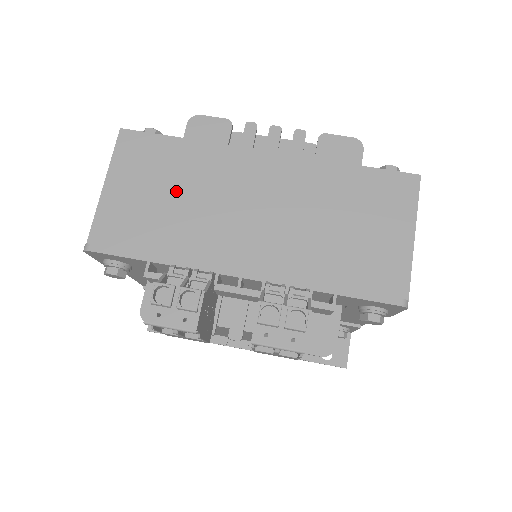
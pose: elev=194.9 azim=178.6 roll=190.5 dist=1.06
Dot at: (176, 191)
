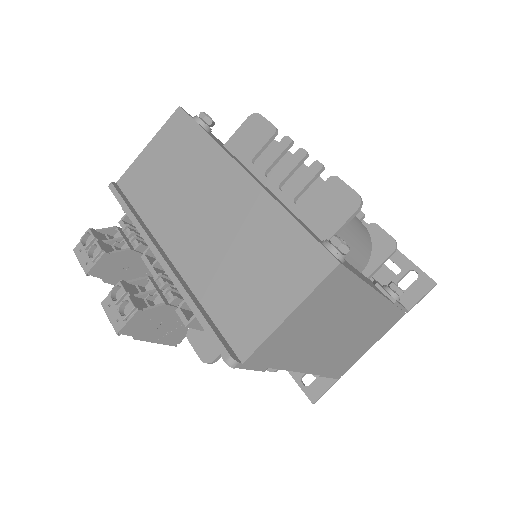
Dot at: (176, 172)
